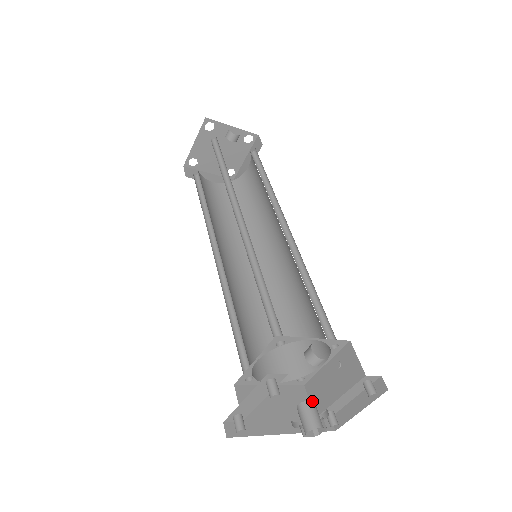
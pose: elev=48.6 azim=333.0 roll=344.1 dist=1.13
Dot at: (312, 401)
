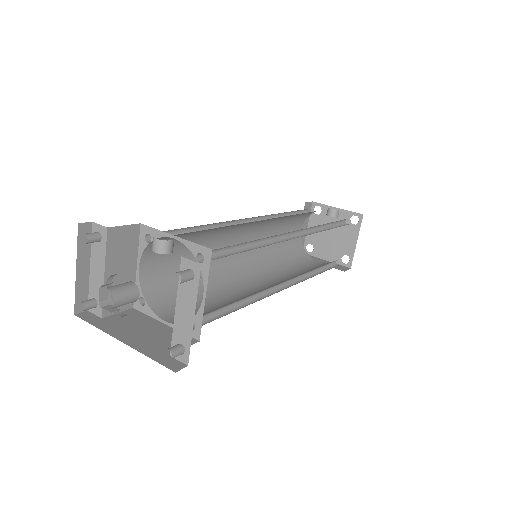
Dot at: (134, 283)
